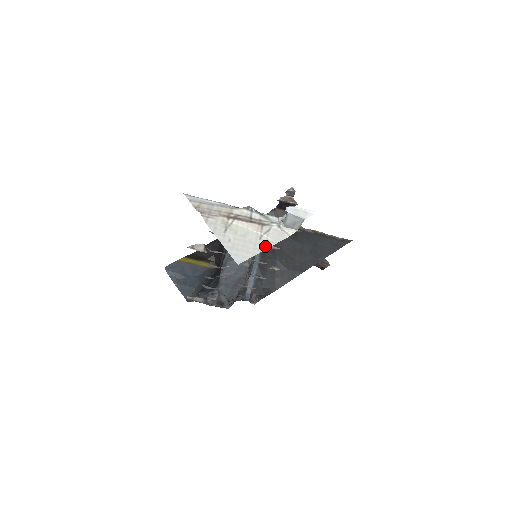
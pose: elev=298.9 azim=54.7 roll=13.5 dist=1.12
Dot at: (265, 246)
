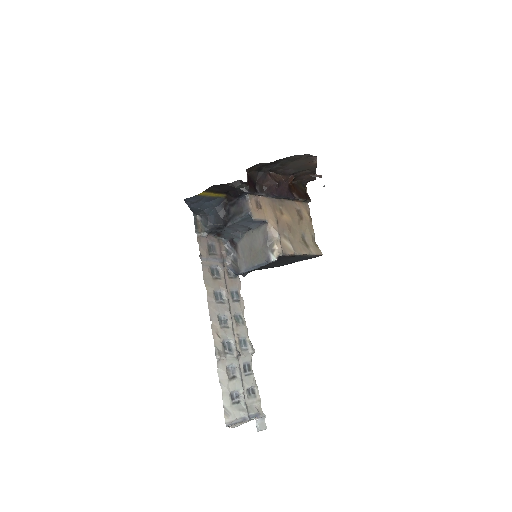
Dot at: occluded
